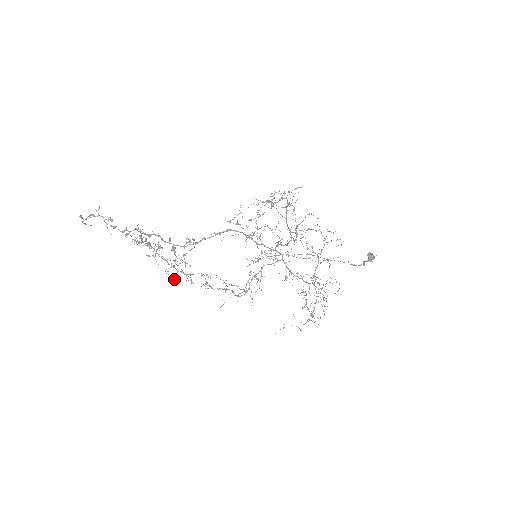
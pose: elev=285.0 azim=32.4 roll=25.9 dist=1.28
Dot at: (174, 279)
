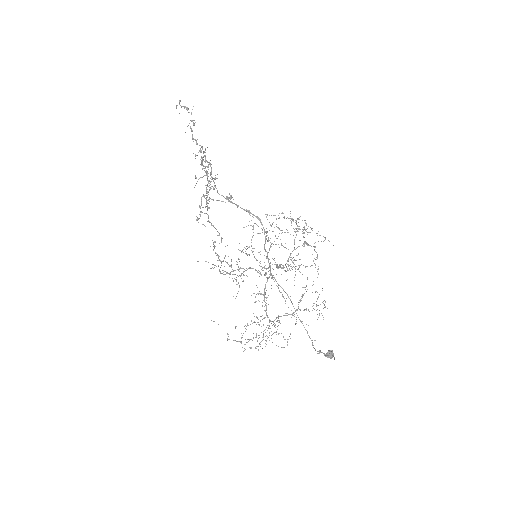
Dot at: occluded
